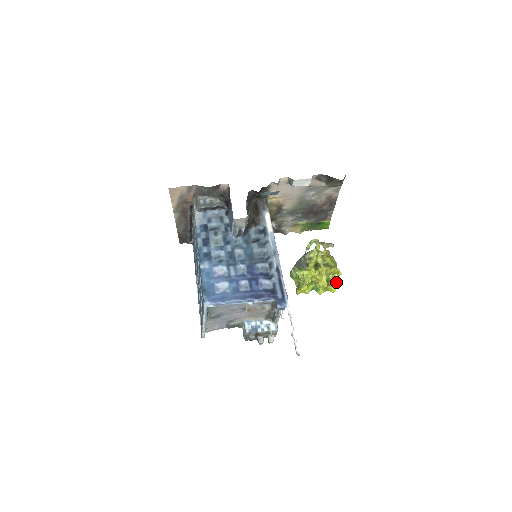
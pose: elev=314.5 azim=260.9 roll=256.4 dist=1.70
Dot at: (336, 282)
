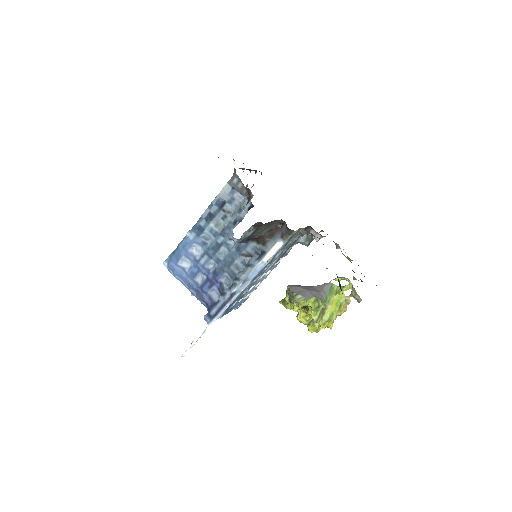
Dot at: (317, 329)
